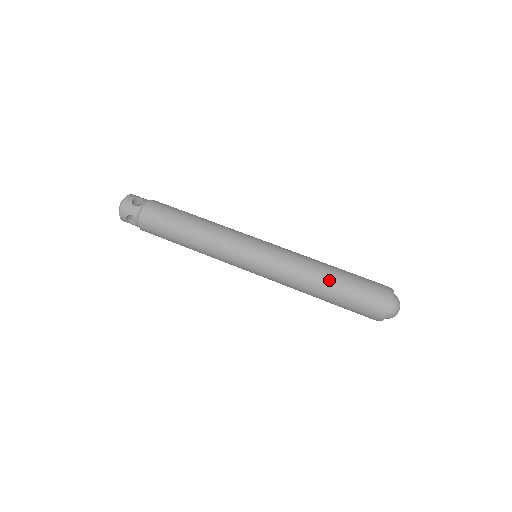
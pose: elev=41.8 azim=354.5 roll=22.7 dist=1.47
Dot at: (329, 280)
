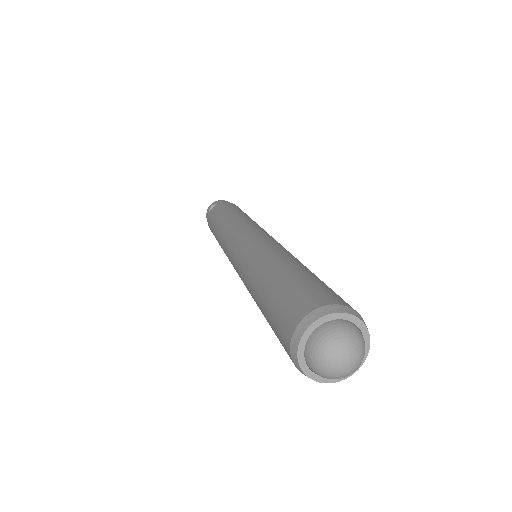
Dot at: (259, 292)
